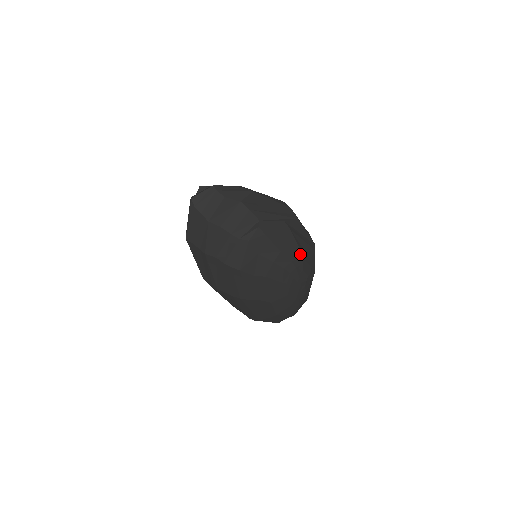
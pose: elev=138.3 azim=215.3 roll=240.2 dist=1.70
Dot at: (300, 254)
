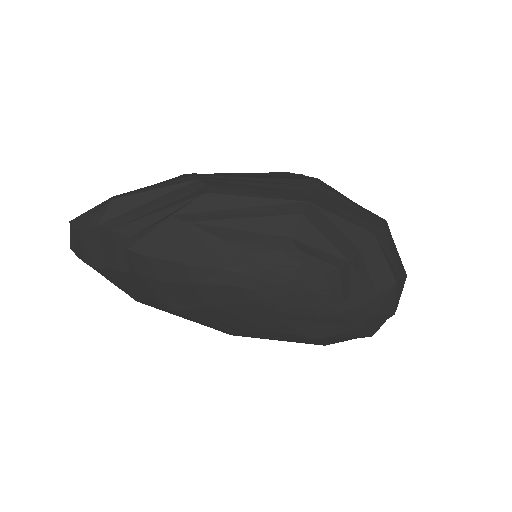
Dot at: (234, 249)
